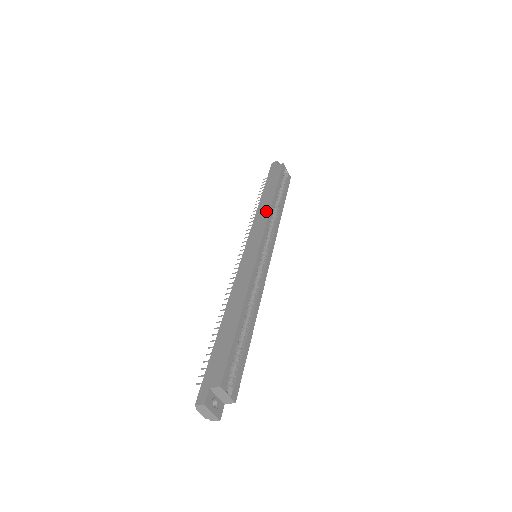
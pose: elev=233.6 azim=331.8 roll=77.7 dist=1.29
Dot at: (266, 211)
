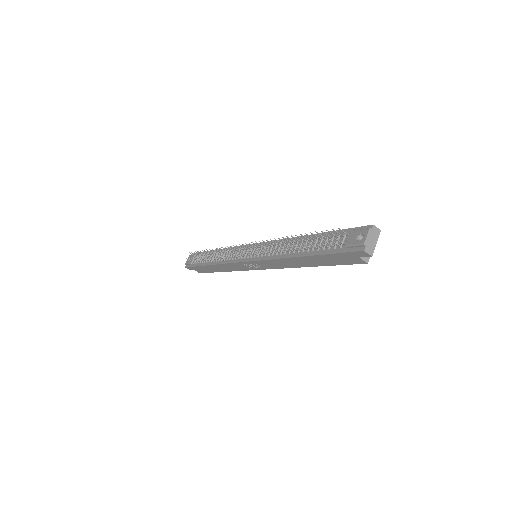
Dot at: occluded
